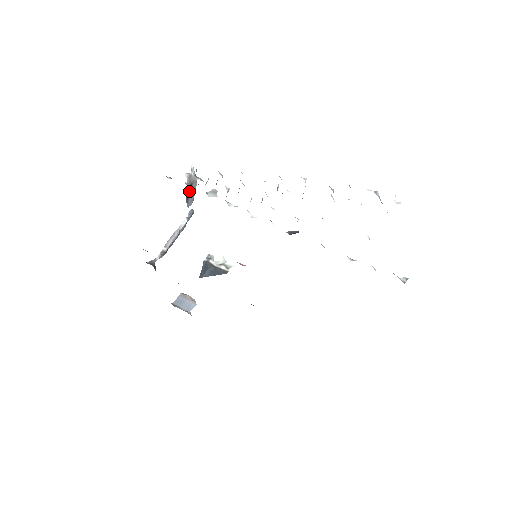
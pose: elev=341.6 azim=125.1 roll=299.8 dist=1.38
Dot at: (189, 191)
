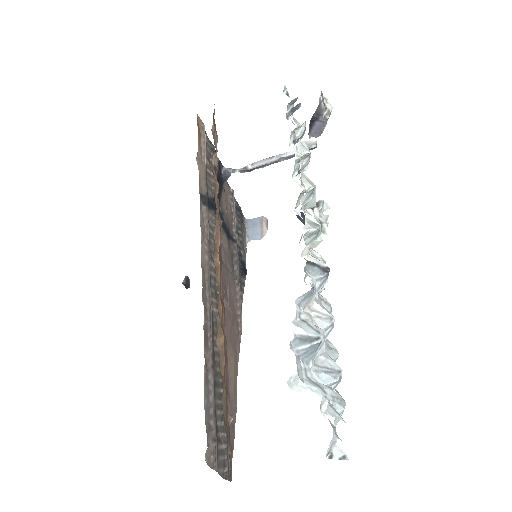
Dot at: (315, 120)
